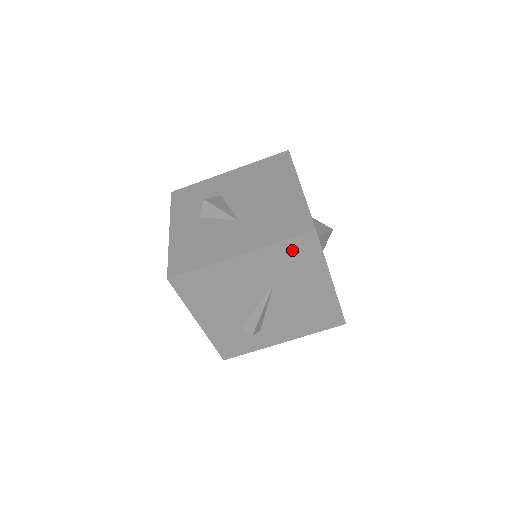
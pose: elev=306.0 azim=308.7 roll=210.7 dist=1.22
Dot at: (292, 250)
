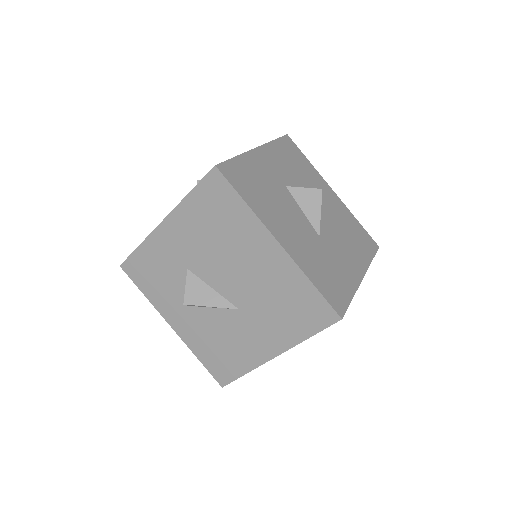
Dot at: occluded
